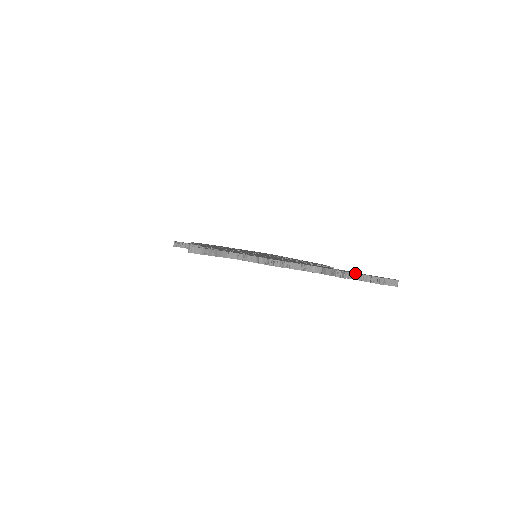
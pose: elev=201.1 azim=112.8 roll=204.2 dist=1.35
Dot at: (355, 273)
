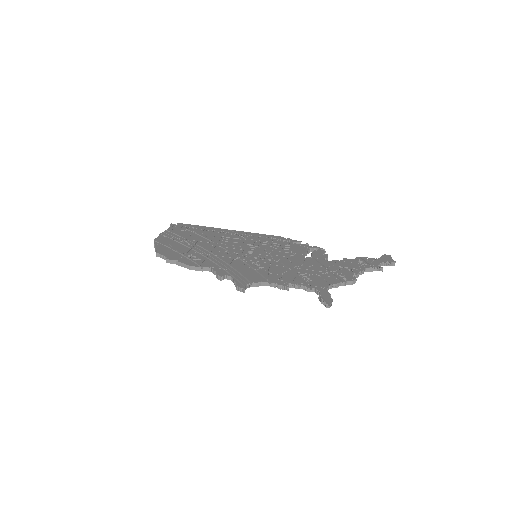
Dot at: (380, 263)
